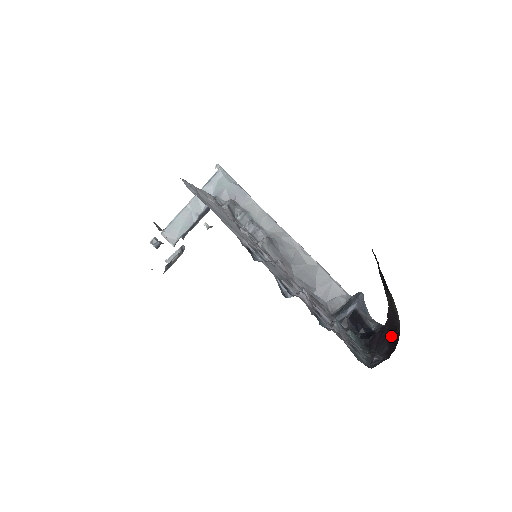
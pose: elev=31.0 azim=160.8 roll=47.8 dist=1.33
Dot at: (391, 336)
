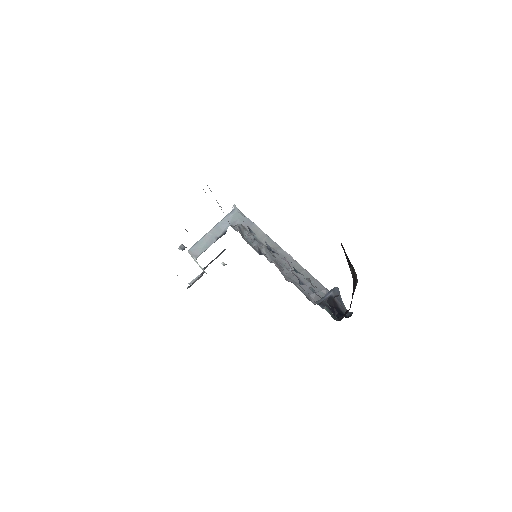
Dot at: occluded
